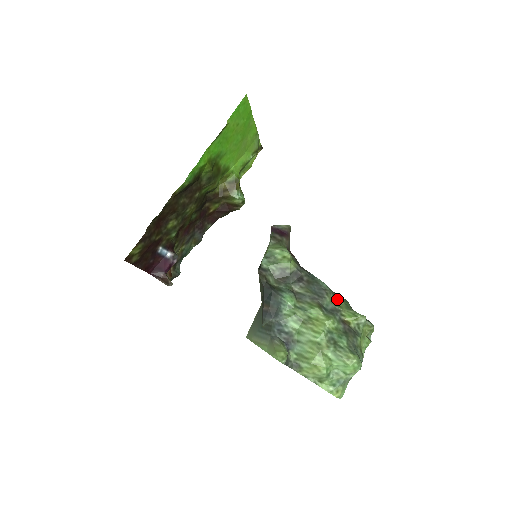
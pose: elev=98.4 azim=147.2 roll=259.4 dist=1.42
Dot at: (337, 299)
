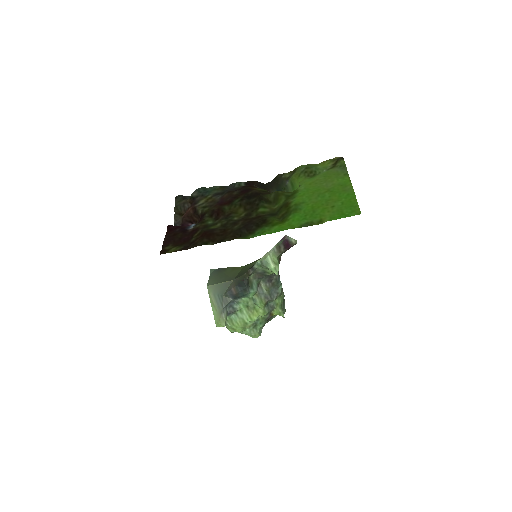
Dot at: (280, 297)
